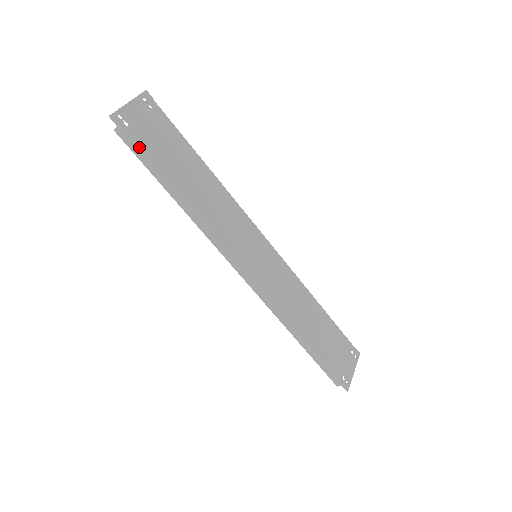
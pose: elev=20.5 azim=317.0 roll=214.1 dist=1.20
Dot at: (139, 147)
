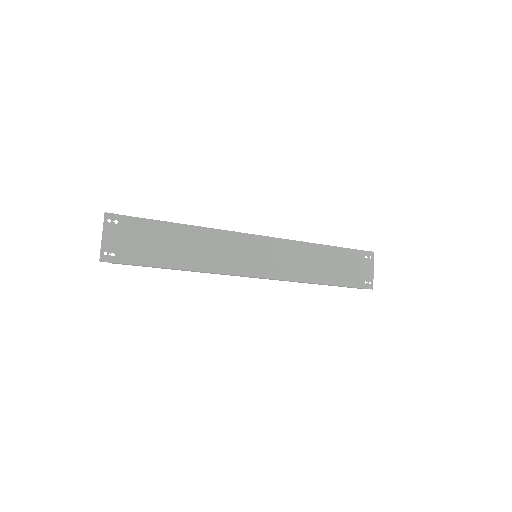
Dot at: (132, 262)
